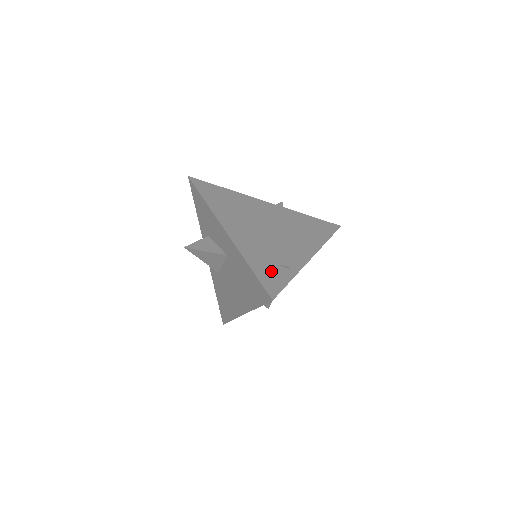
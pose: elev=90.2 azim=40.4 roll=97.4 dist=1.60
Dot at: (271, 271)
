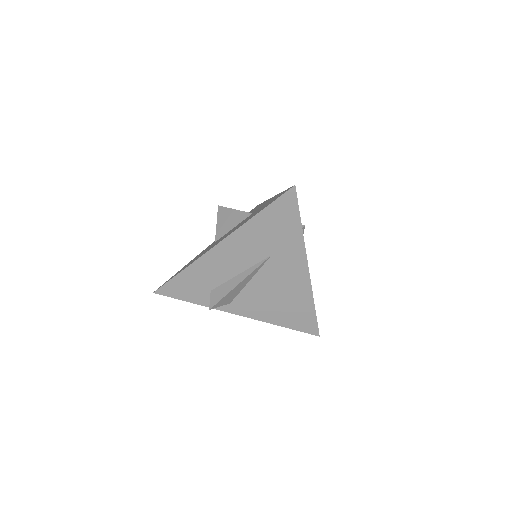
Dot at: occluded
